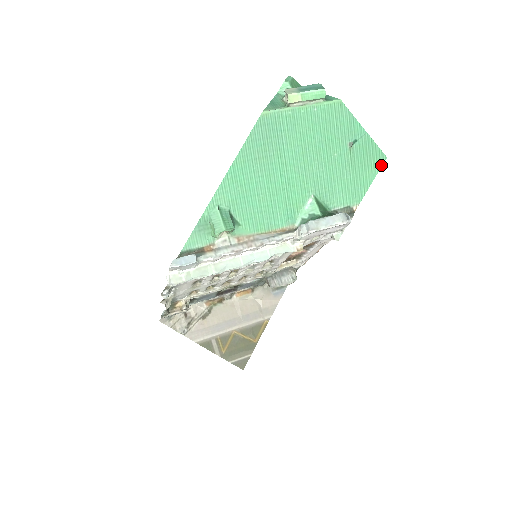
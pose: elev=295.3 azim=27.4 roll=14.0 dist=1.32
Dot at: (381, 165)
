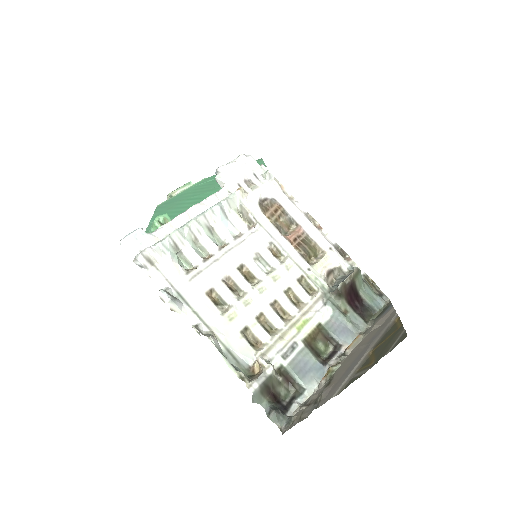
Dot at: (262, 160)
